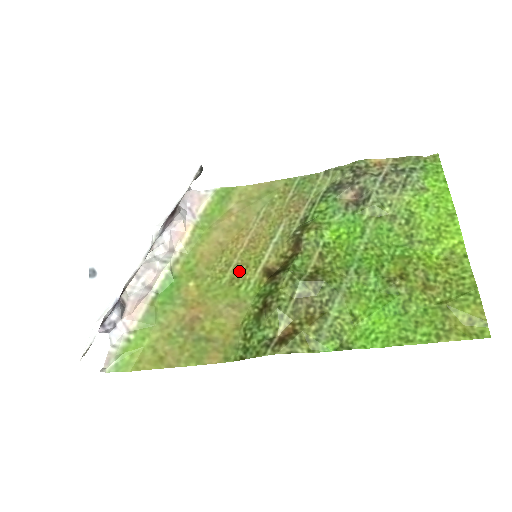
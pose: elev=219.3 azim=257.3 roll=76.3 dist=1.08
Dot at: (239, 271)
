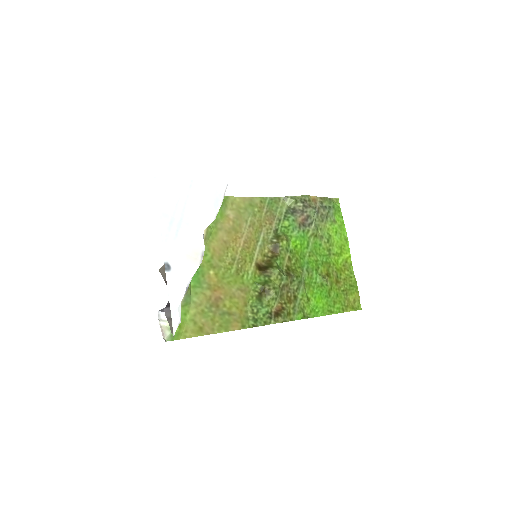
Dot at: (241, 264)
